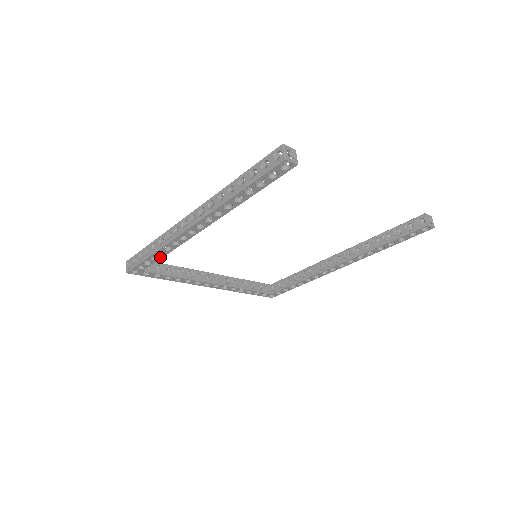
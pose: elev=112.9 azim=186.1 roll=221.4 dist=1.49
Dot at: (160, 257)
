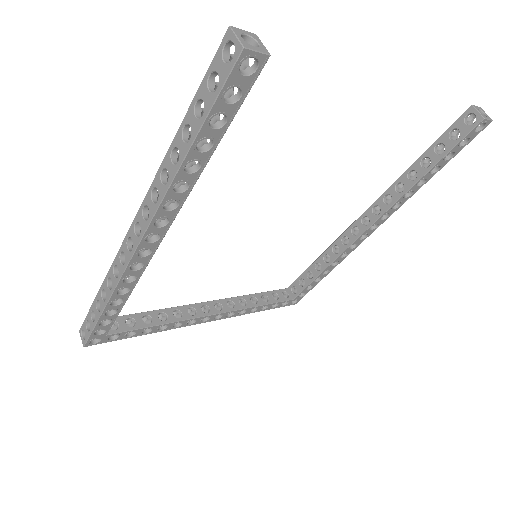
Dot at: (119, 307)
